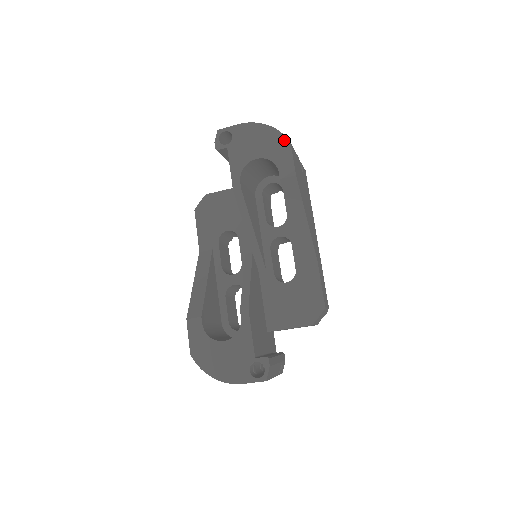
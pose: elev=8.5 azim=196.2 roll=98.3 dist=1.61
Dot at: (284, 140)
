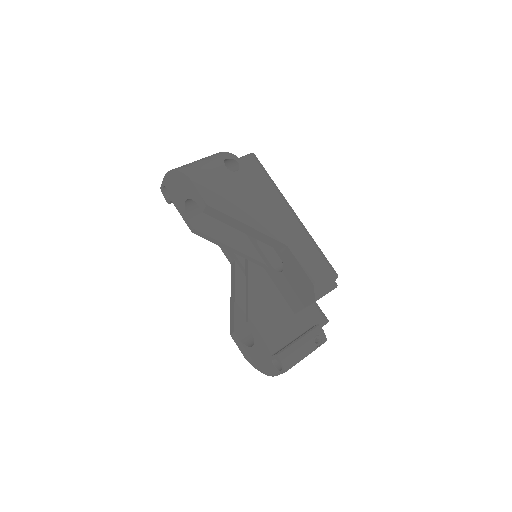
Dot at: (186, 178)
